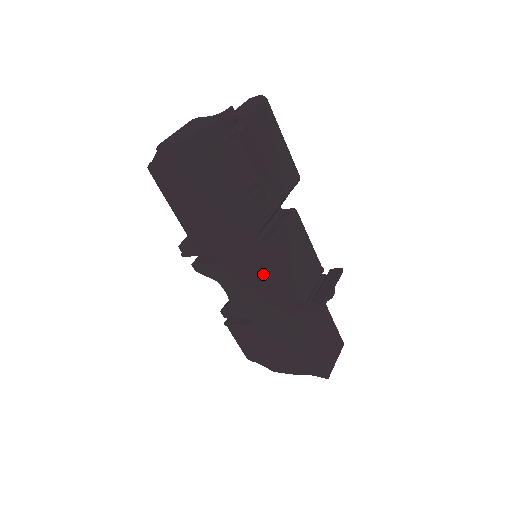
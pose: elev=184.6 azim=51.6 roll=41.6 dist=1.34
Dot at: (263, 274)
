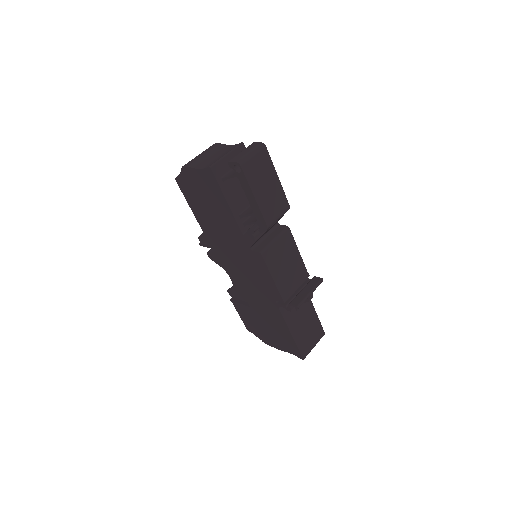
Dot at: (256, 274)
